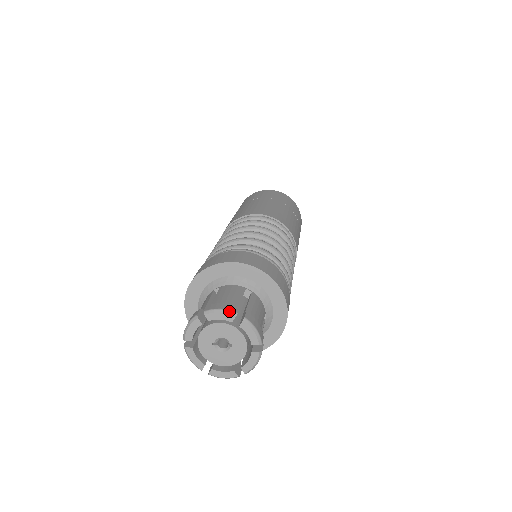
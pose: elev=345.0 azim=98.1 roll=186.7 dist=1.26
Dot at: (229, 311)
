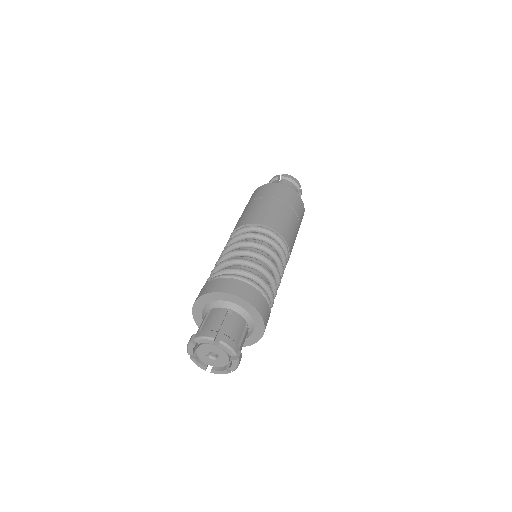
Dot at: (209, 337)
